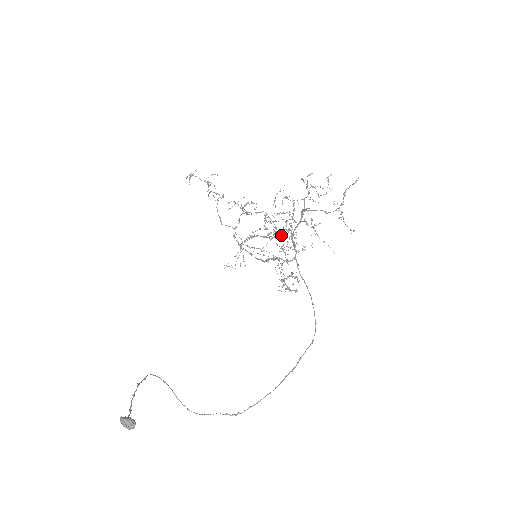
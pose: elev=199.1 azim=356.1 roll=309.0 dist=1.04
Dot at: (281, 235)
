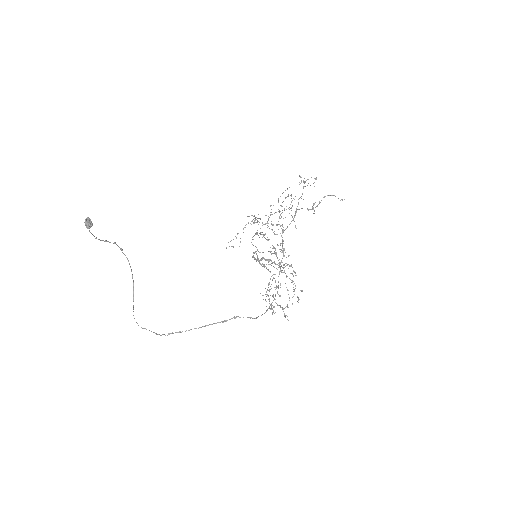
Dot at: occluded
